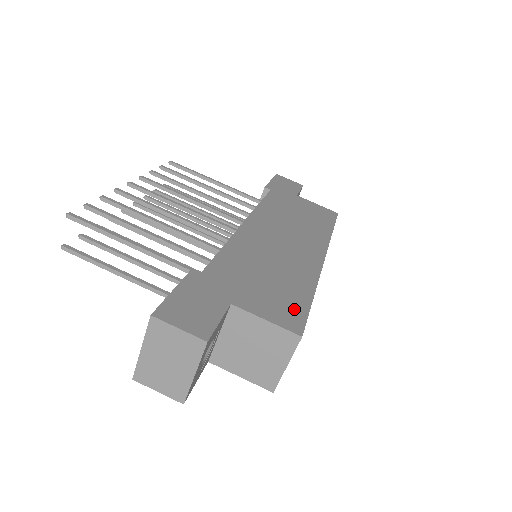
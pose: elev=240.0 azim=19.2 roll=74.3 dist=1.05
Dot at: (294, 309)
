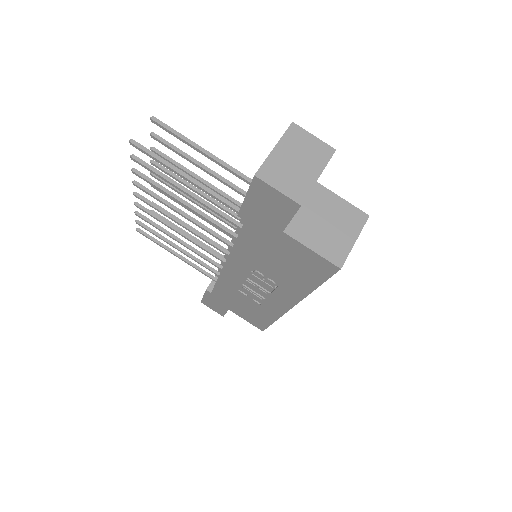
Dot at: occluded
